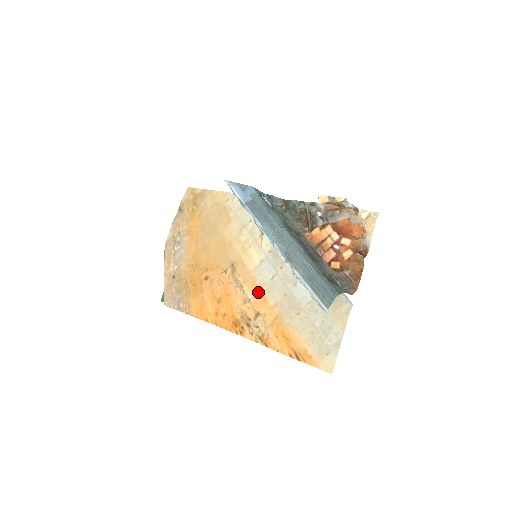
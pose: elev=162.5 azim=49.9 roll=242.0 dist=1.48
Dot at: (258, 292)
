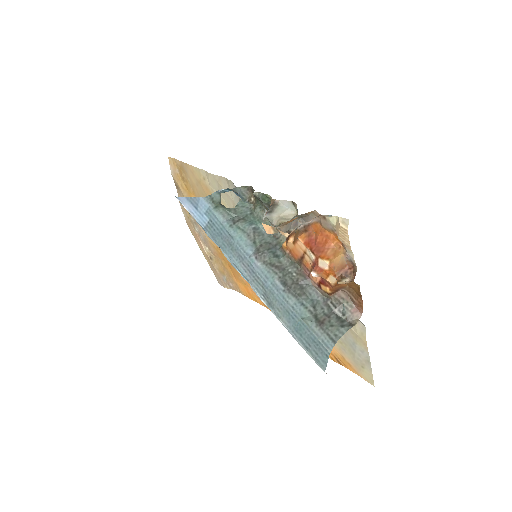
Dot at: occluded
